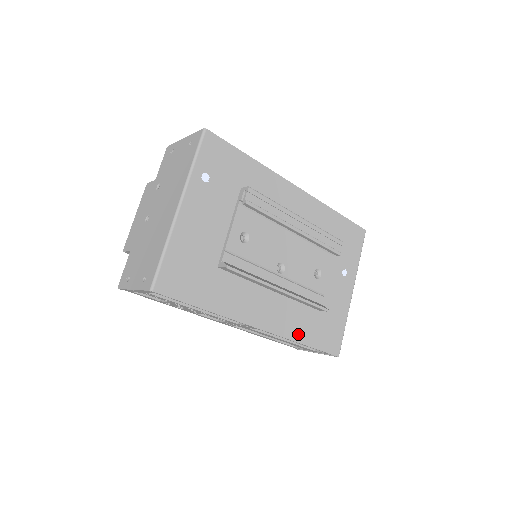
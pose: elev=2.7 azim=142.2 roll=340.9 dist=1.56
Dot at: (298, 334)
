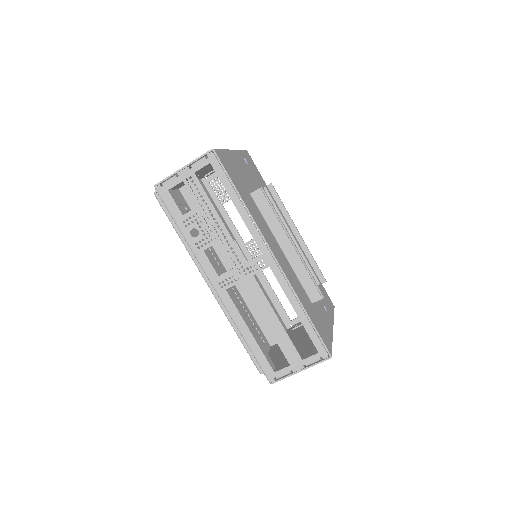
Dot at: (300, 297)
